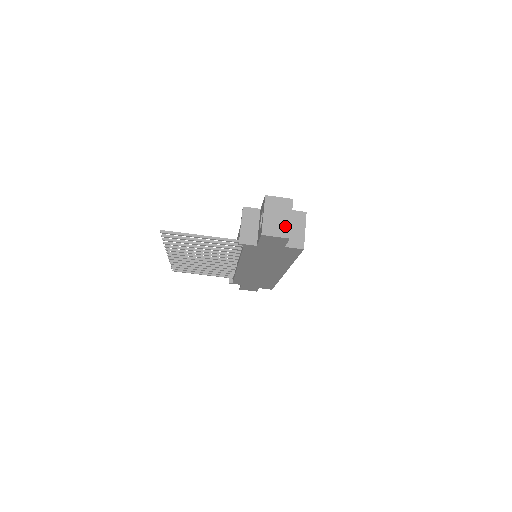
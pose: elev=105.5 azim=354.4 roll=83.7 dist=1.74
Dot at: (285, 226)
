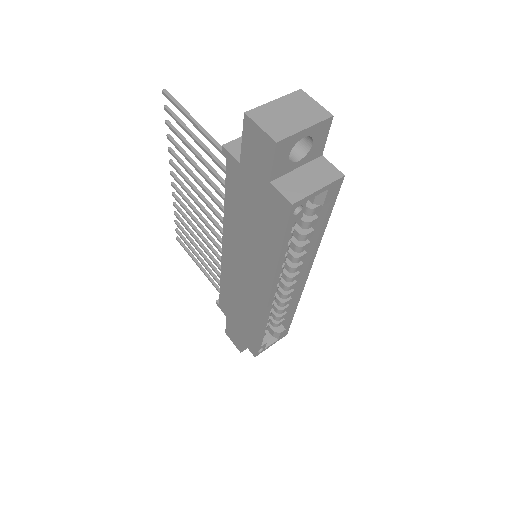
Dot at: (287, 128)
